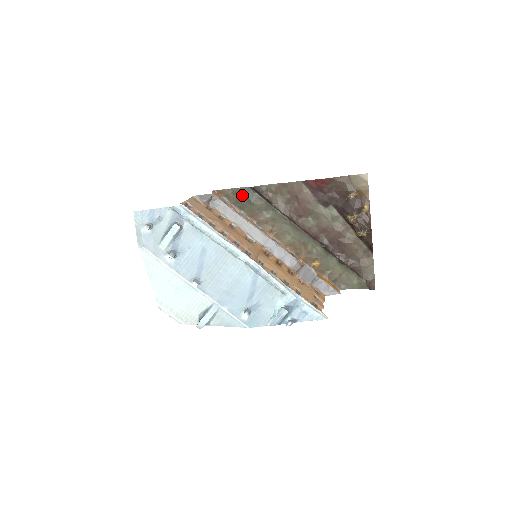
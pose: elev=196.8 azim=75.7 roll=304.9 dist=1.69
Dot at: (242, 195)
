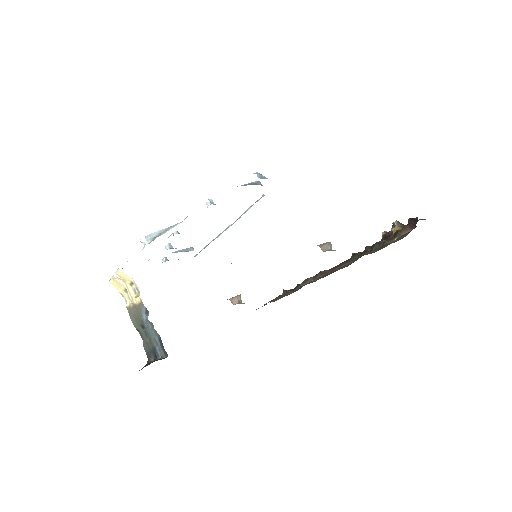
Dot at: occluded
